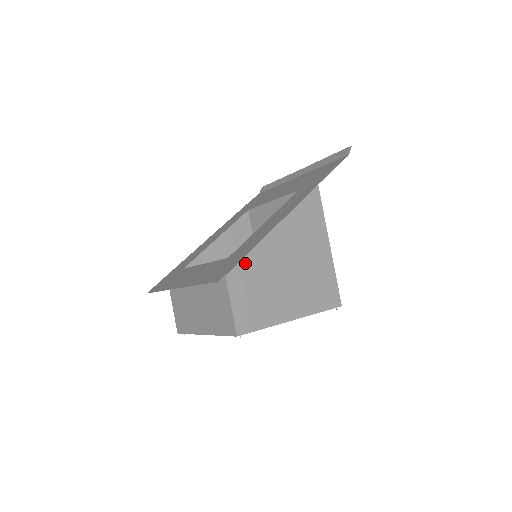
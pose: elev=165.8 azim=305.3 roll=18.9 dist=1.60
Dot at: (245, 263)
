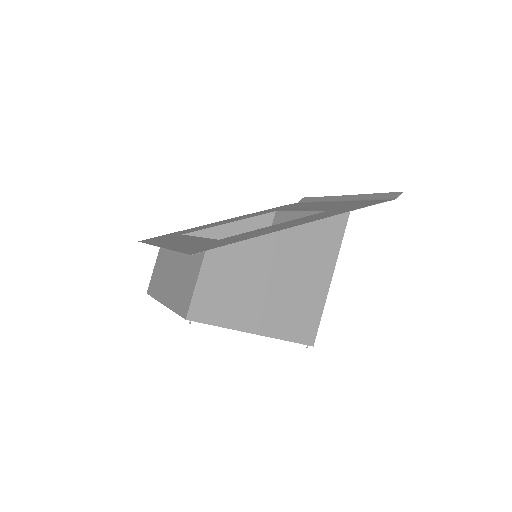
Dot at: (231, 252)
